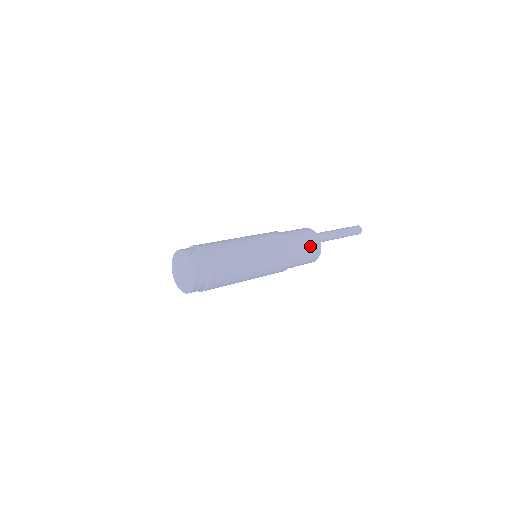
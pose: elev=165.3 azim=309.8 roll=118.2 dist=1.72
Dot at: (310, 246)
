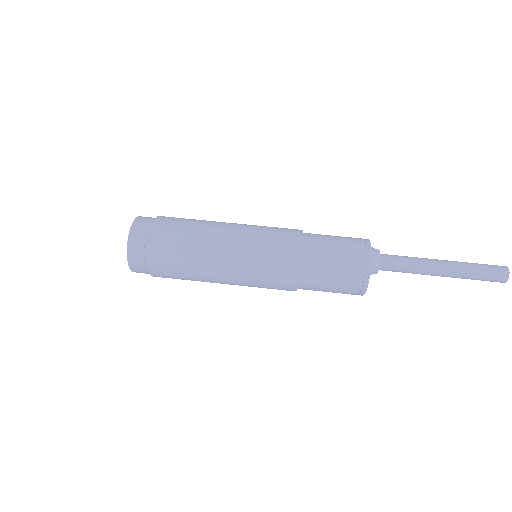
Dot at: (340, 288)
